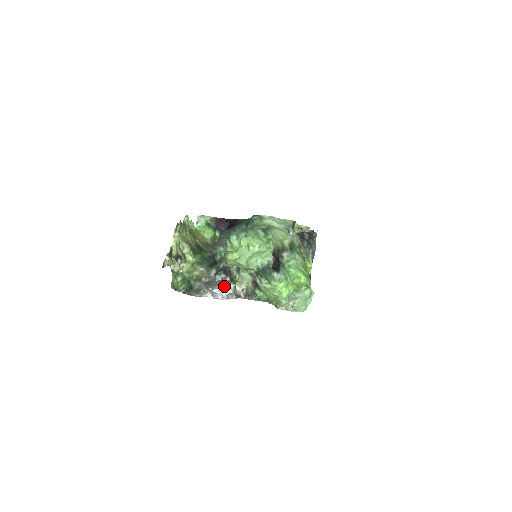
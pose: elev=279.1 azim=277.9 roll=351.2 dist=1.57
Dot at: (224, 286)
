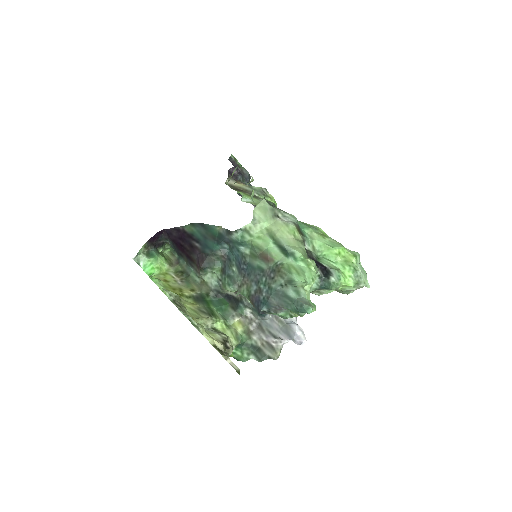
Dot at: (298, 328)
